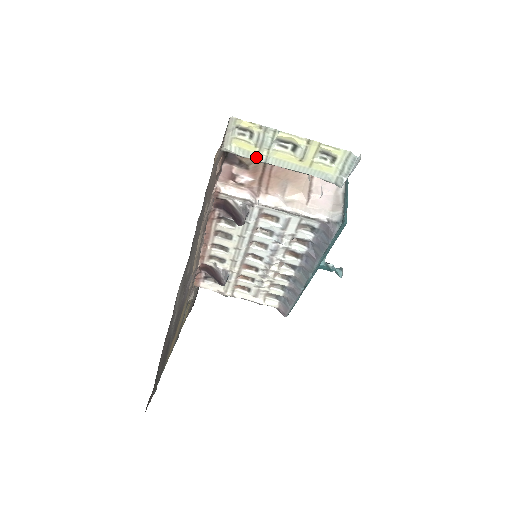
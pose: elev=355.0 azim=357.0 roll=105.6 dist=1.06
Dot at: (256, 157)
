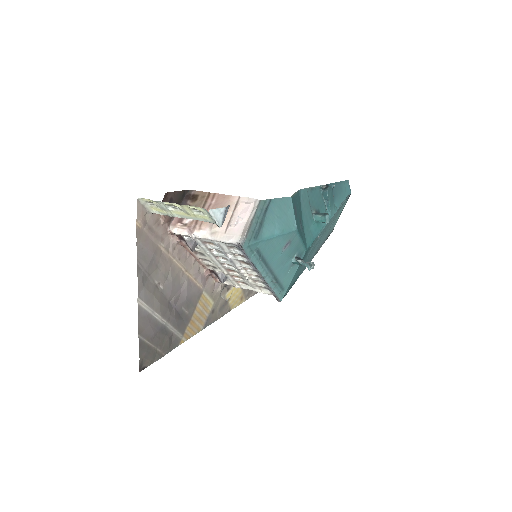
Dot at: (168, 215)
